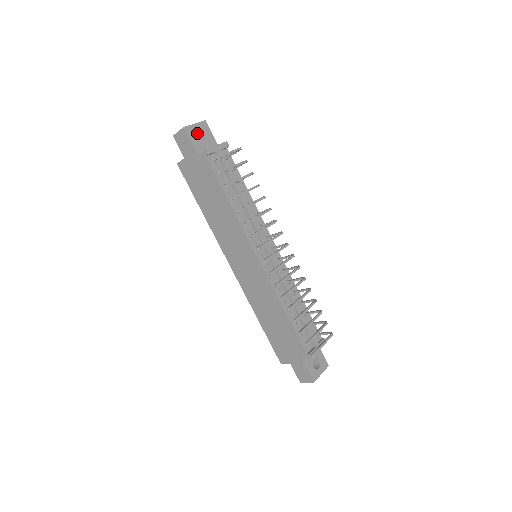
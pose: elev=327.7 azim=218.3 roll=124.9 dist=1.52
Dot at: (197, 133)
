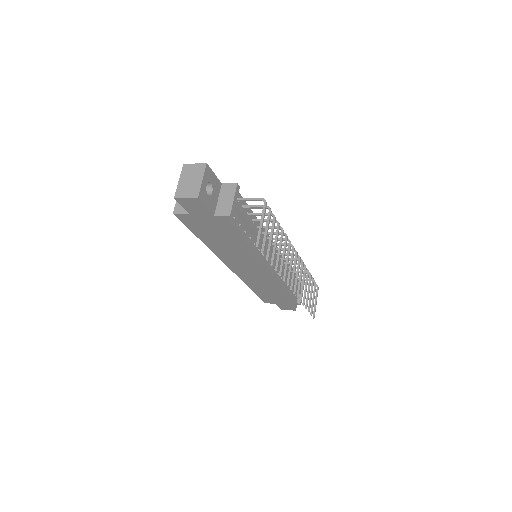
Dot at: occluded
